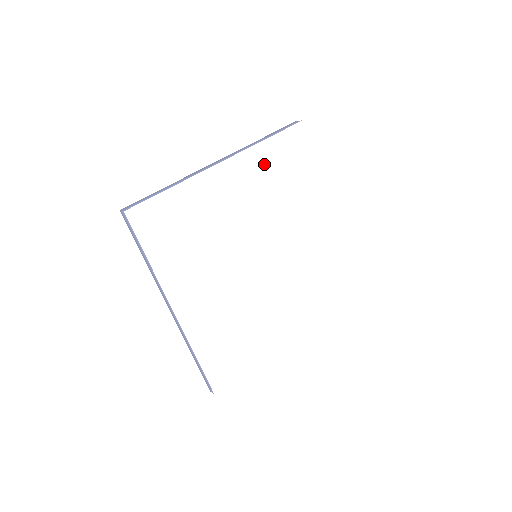
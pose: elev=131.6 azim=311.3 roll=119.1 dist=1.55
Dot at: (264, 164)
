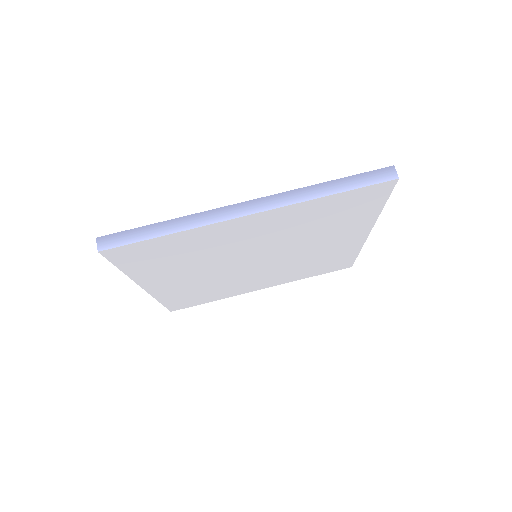
Dot at: (309, 212)
